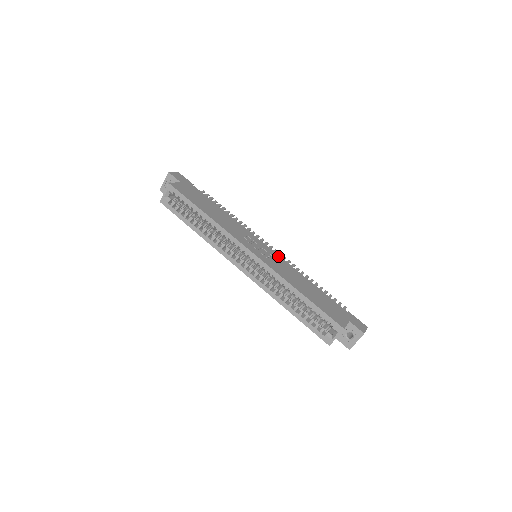
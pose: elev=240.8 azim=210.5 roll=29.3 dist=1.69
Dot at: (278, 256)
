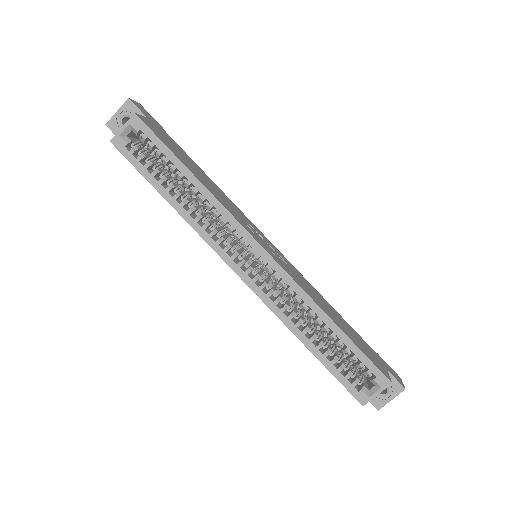
Dot at: (288, 261)
